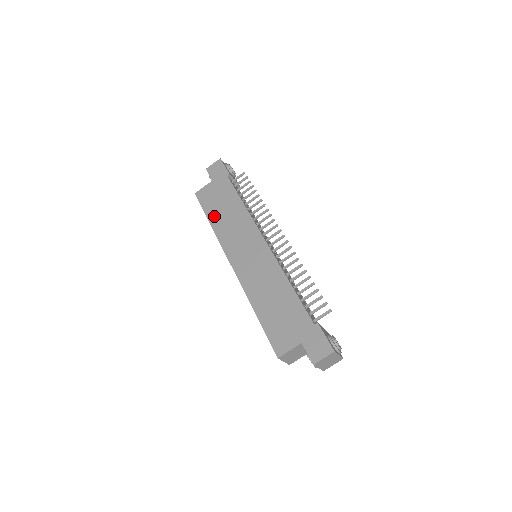
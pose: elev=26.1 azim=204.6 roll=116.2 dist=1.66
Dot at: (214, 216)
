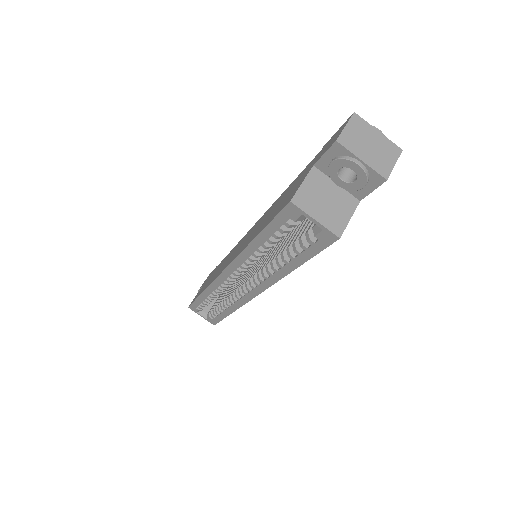
Dot at: occluded
